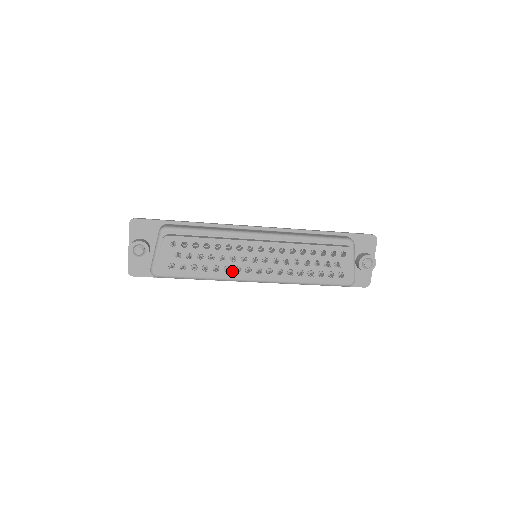
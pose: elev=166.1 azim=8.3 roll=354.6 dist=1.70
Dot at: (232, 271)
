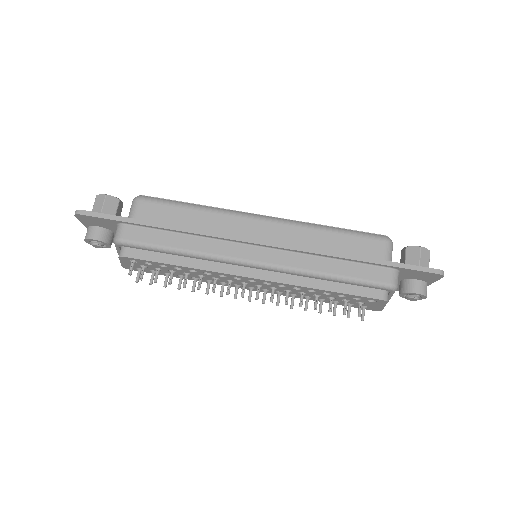
Dot at: (217, 282)
